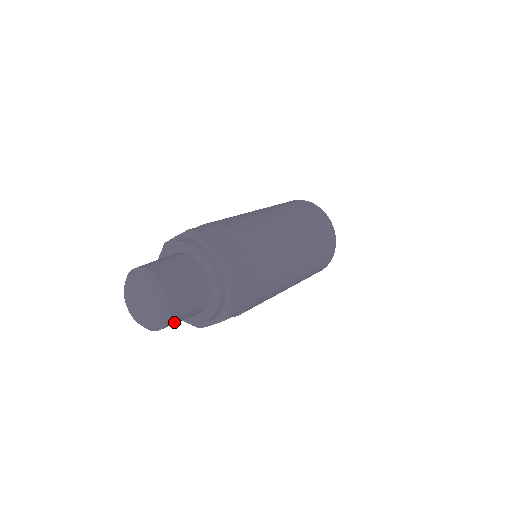
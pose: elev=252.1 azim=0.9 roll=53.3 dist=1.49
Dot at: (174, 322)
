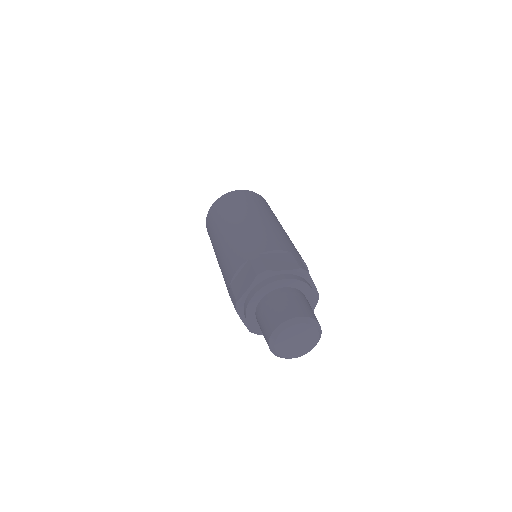
Dot at: occluded
